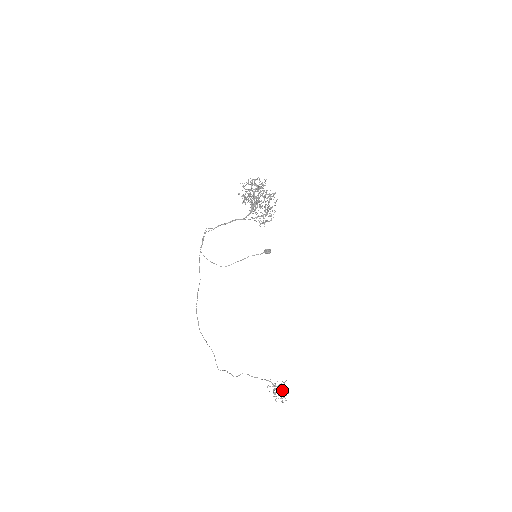
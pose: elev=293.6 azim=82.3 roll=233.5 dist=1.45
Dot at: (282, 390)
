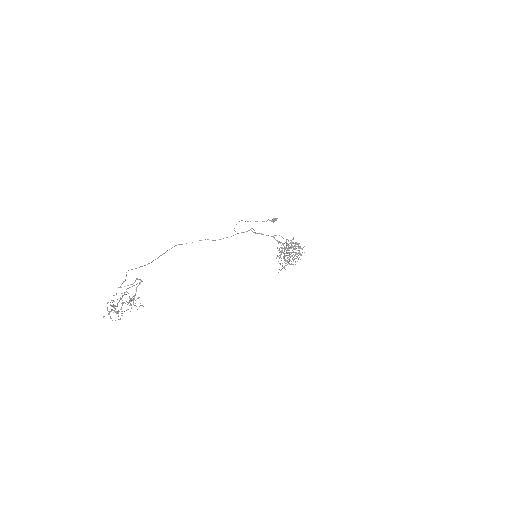
Dot at: occluded
